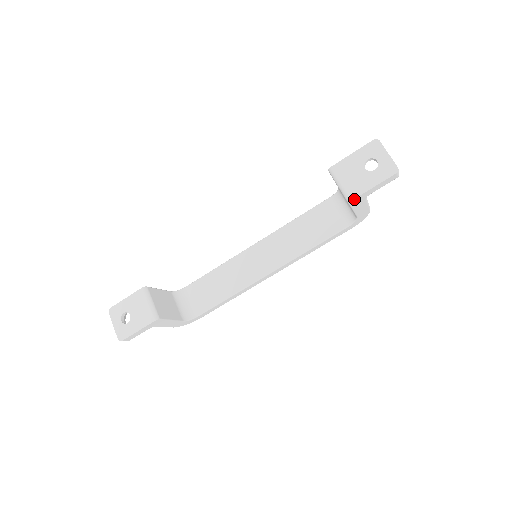
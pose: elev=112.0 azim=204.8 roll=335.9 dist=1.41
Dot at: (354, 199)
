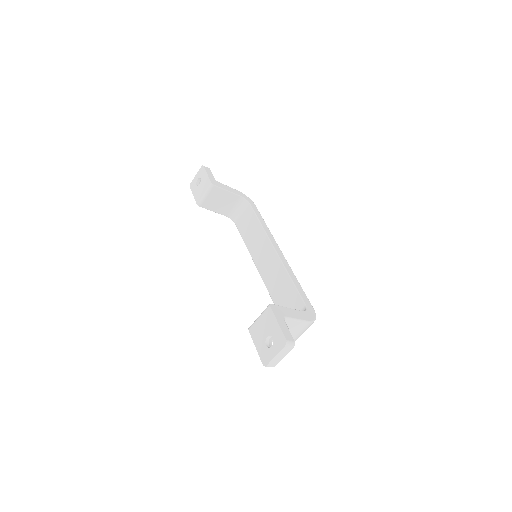
Dot at: (250, 332)
